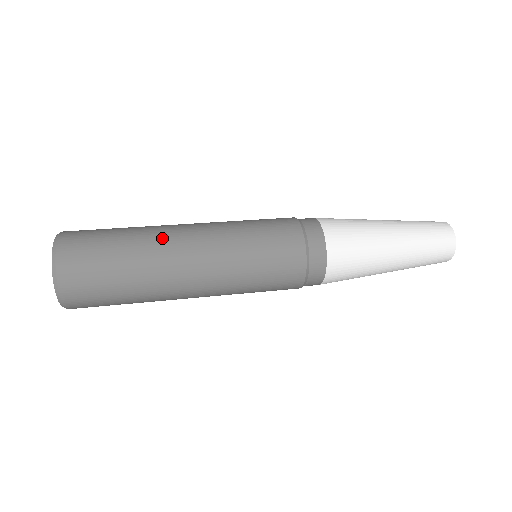
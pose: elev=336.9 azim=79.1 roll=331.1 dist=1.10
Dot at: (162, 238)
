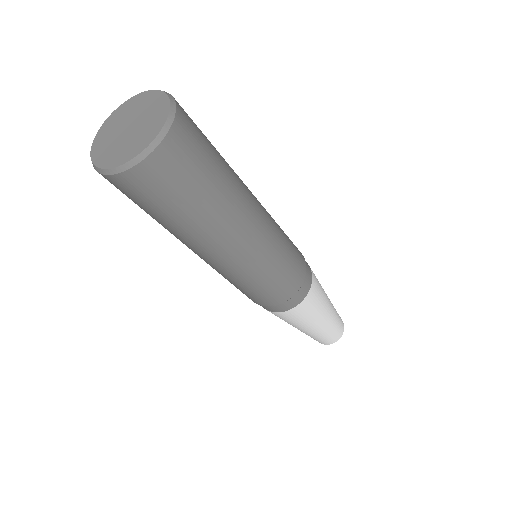
Dot at: occluded
